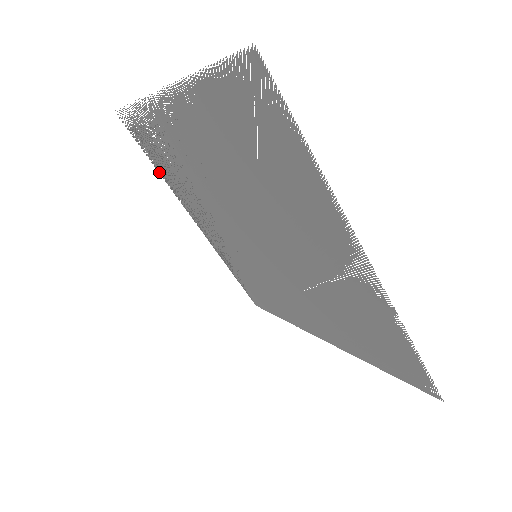
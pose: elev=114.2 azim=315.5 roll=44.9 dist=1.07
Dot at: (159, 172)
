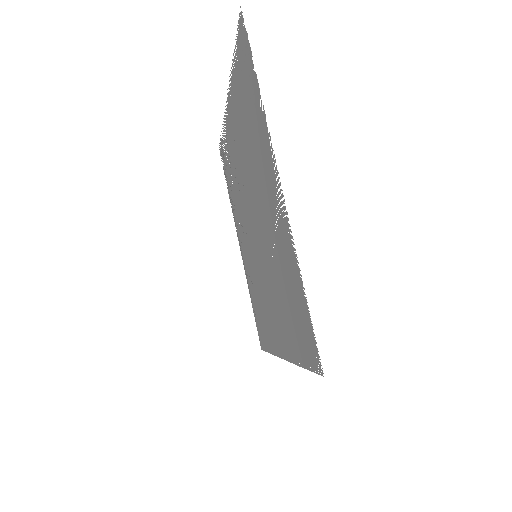
Dot at: (229, 197)
